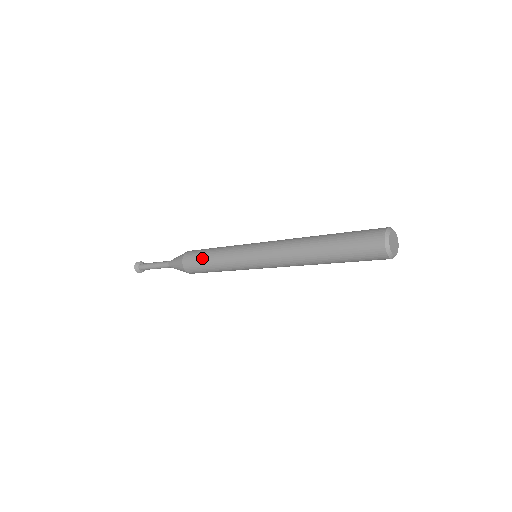
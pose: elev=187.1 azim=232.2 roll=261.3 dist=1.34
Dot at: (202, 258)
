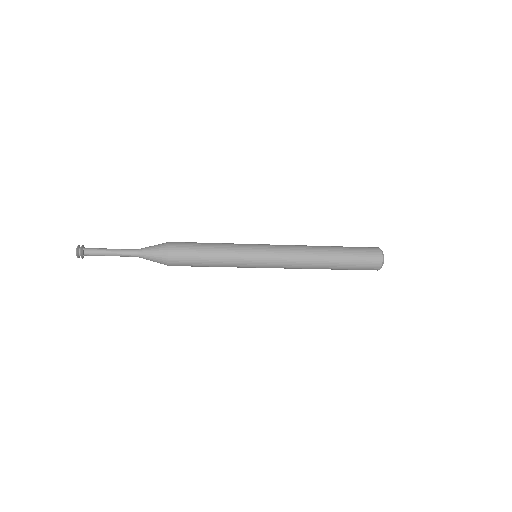
Dot at: (198, 256)
